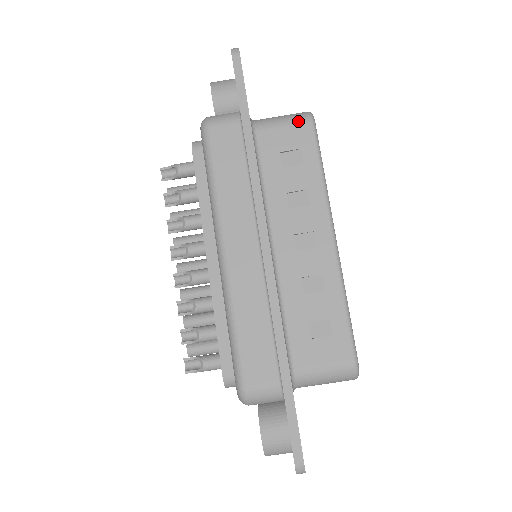
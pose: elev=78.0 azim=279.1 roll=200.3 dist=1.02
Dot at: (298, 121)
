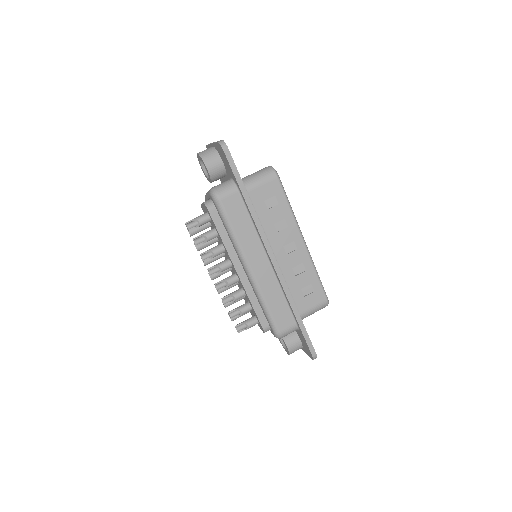
Dot at: (269, 178)
